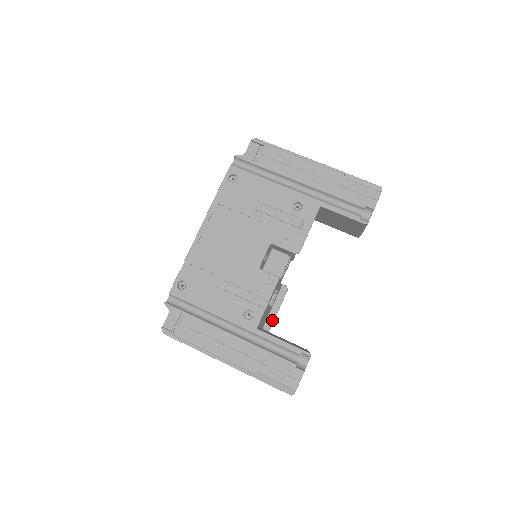
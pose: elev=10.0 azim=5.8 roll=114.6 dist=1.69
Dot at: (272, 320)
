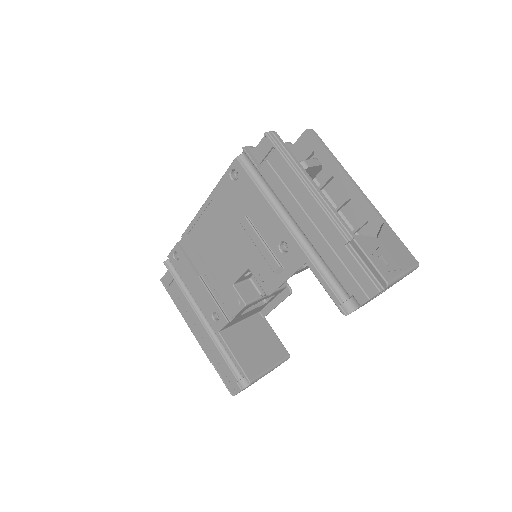
Dot at: (269, 310)
